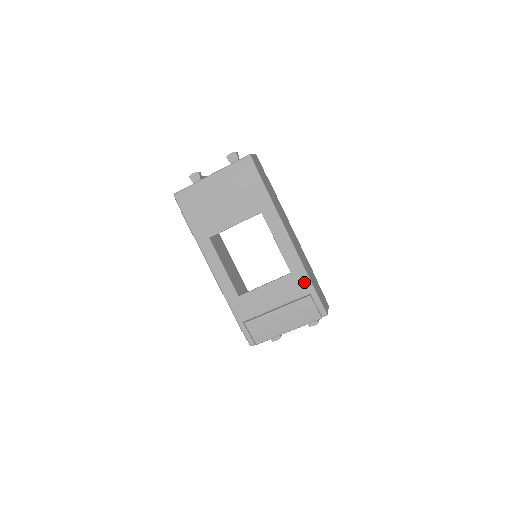
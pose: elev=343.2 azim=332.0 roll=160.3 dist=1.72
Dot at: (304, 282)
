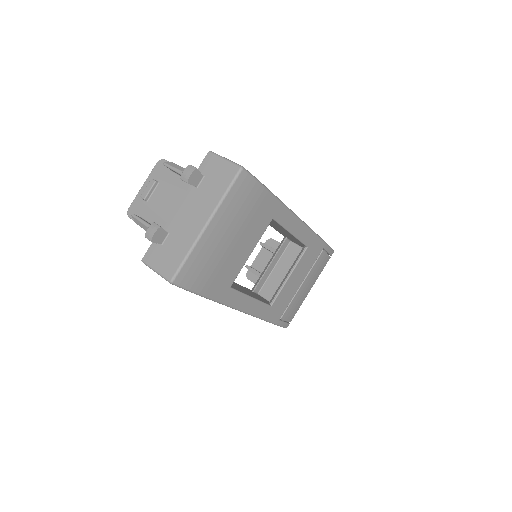
Dot at: (318, 244)
